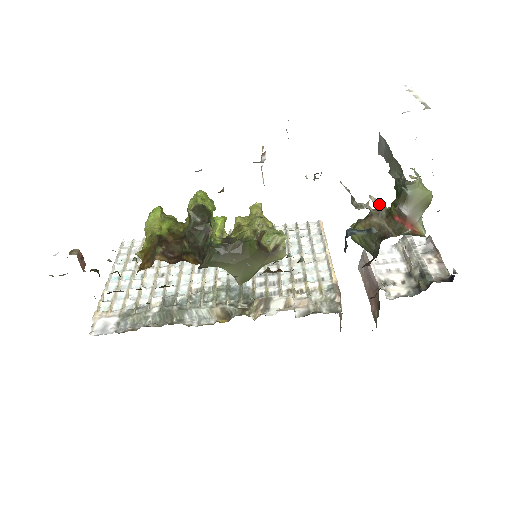
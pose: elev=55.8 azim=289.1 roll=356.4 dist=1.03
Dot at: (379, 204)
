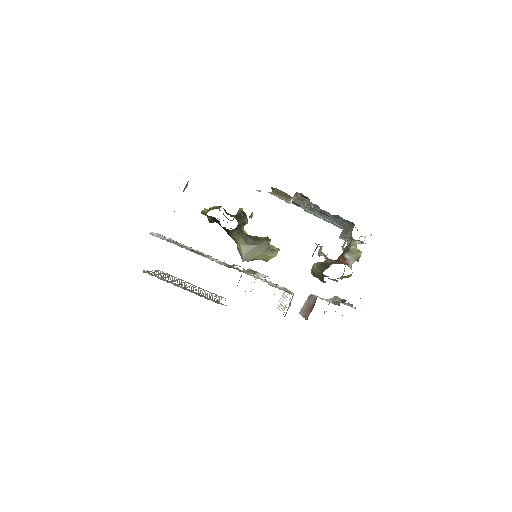
Dot at: occluded
